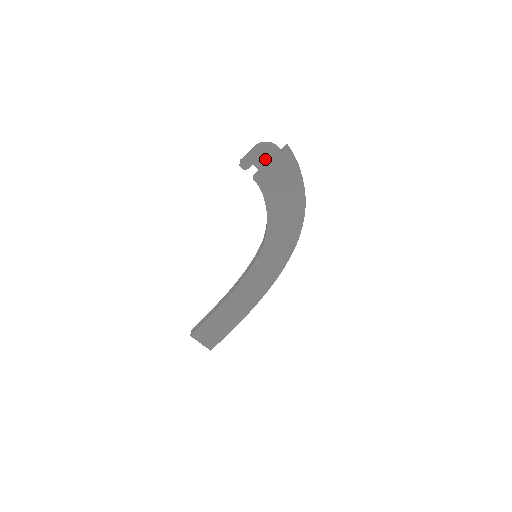
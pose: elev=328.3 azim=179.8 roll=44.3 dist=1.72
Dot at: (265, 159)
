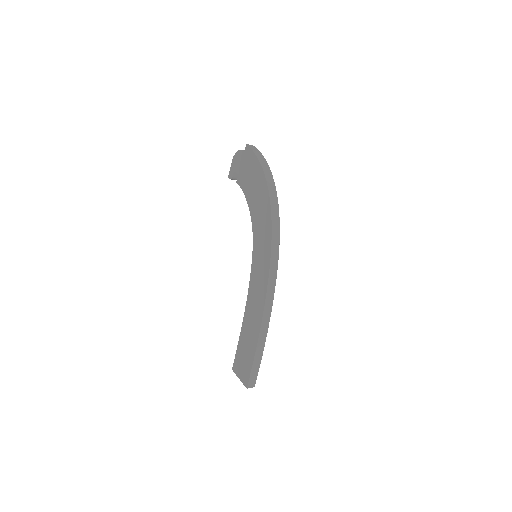
Dot at: (238, 163)
